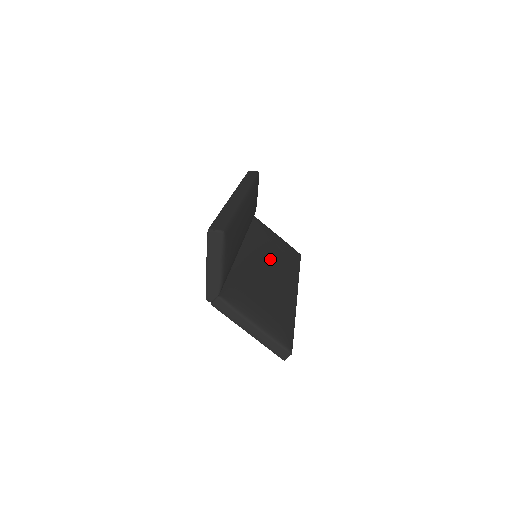
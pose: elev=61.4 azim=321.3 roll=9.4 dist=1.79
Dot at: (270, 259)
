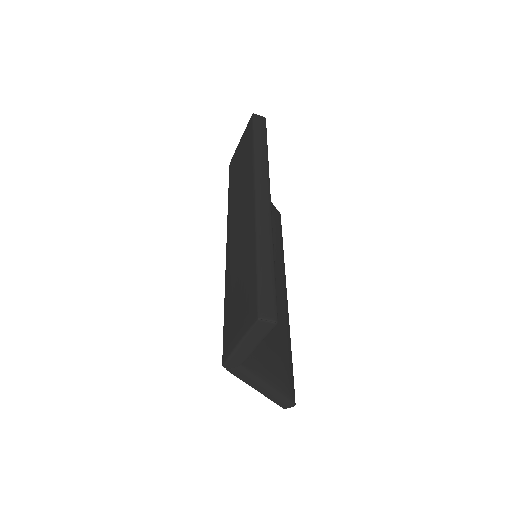
Dot at: occluded
